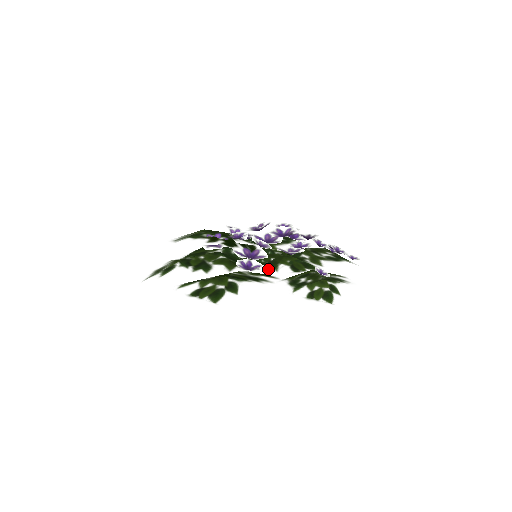
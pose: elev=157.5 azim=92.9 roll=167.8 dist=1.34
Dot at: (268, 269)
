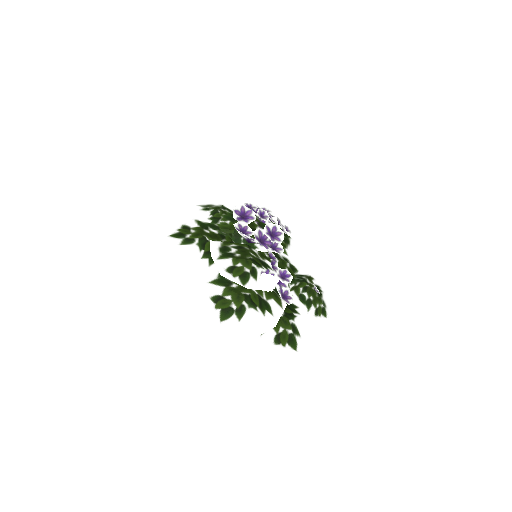
Dot at: occluded
